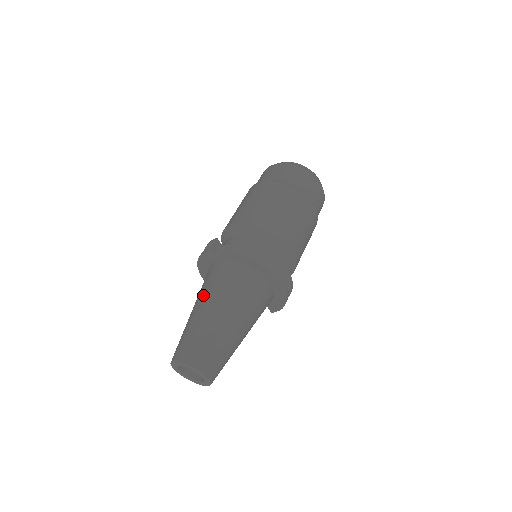
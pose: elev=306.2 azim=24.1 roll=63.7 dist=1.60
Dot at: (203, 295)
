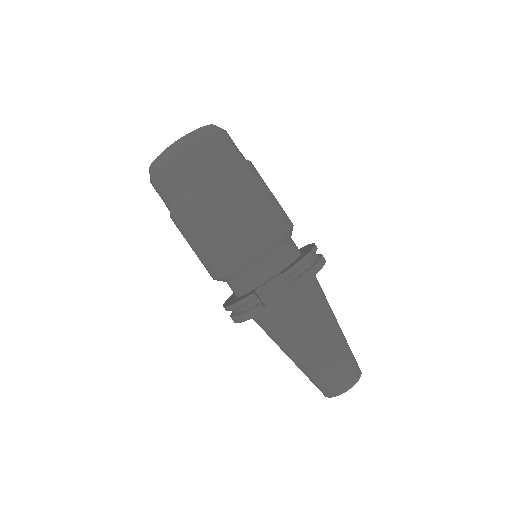
Dot at: (298, 340)
